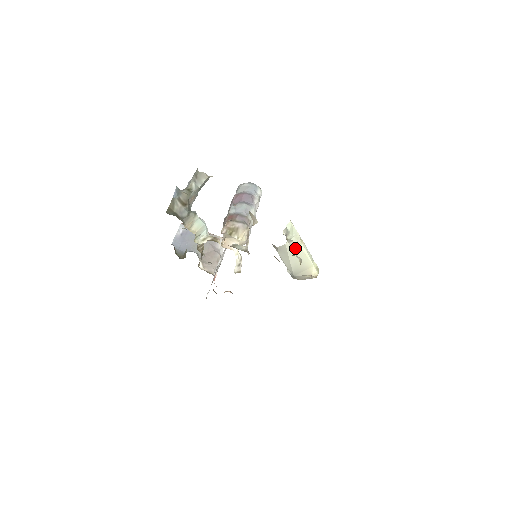
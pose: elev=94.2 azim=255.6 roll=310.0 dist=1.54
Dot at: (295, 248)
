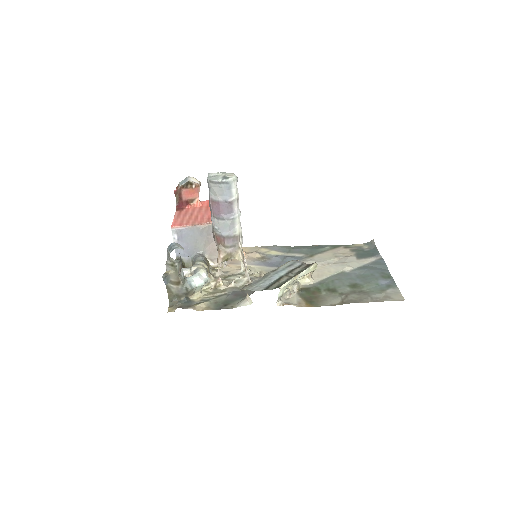
Dot at: occluded
